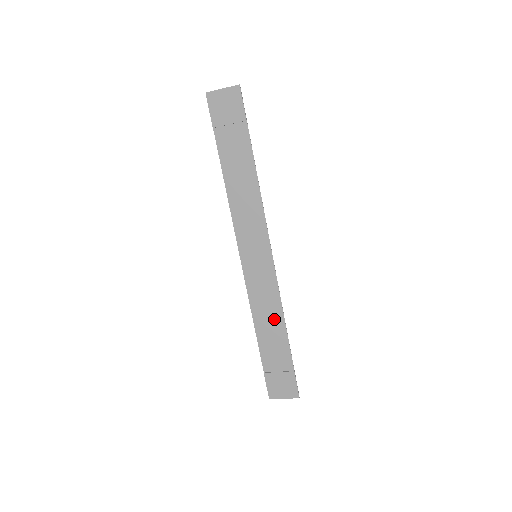
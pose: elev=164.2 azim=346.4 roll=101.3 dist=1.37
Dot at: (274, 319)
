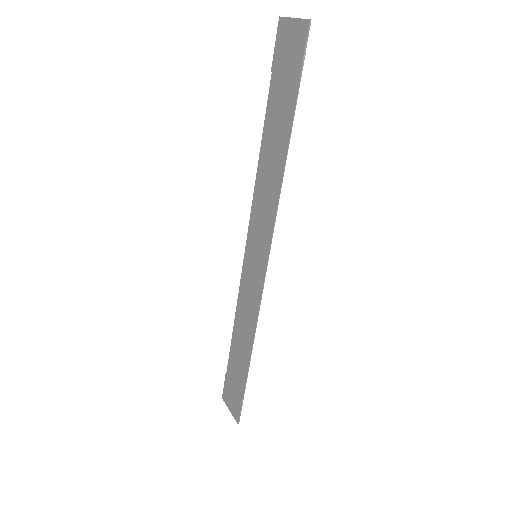
Dot at: (247, 333)
